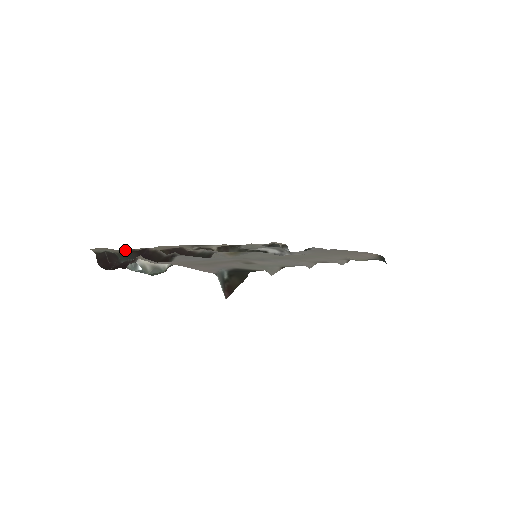
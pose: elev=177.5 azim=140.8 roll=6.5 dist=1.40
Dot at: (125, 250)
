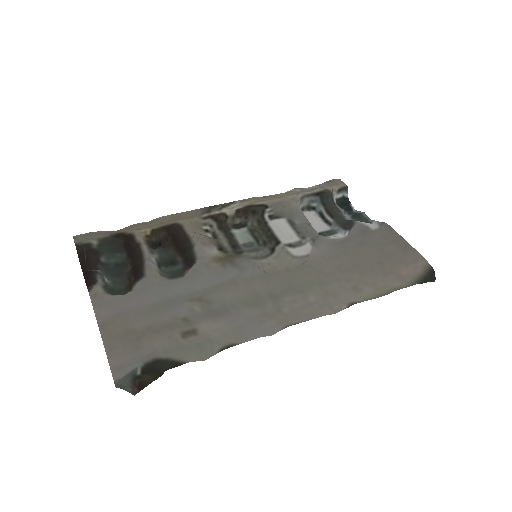
Dot at: (114, 232)
